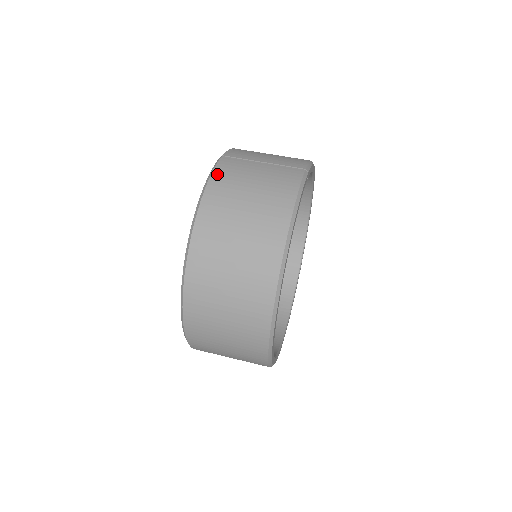
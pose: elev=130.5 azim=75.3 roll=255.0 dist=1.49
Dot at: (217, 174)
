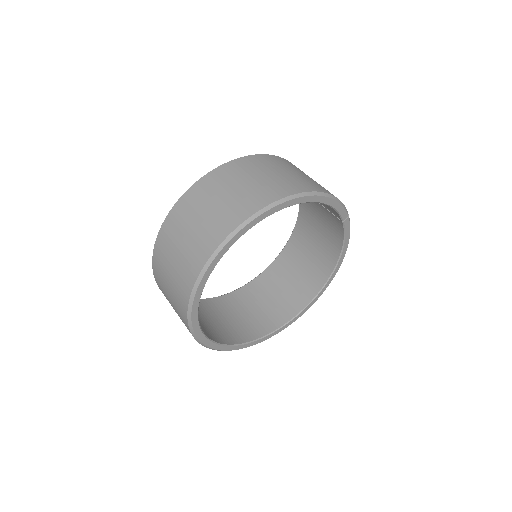
Dot at: occluded
